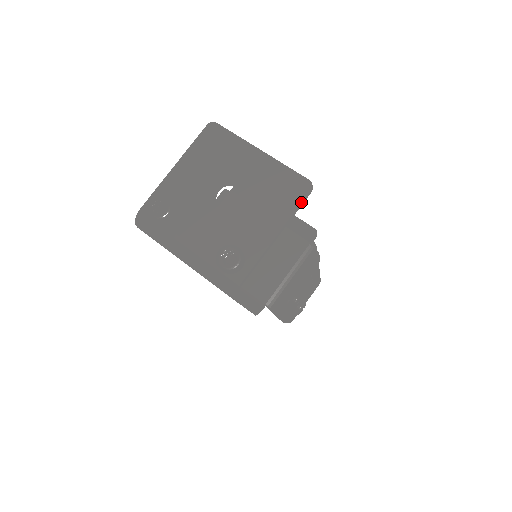
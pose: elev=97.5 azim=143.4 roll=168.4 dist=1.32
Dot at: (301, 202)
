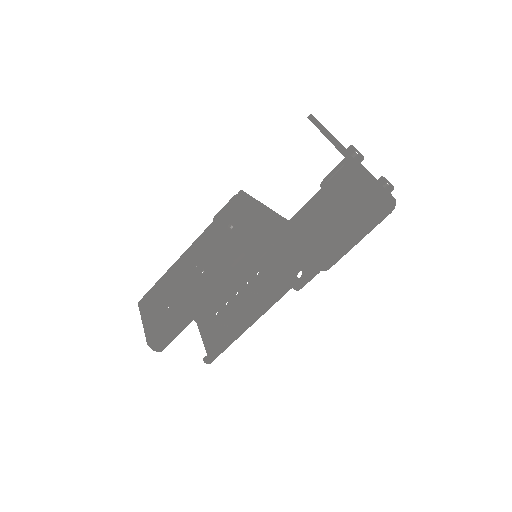
Dot at: occluded
